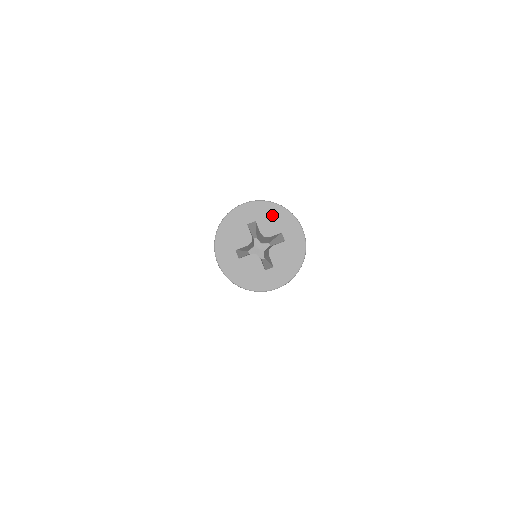
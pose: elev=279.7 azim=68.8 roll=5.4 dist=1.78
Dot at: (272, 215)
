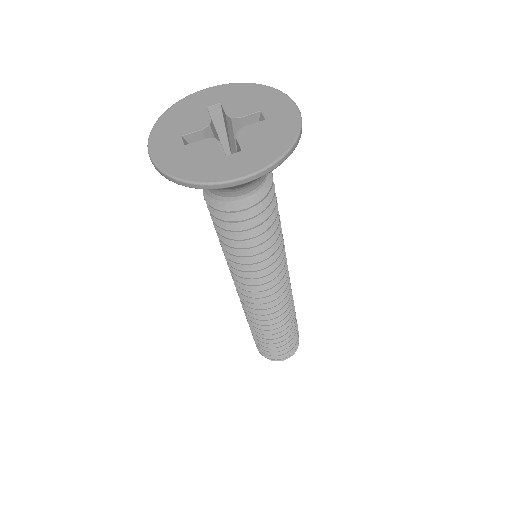
Dot at: (247, 95)
